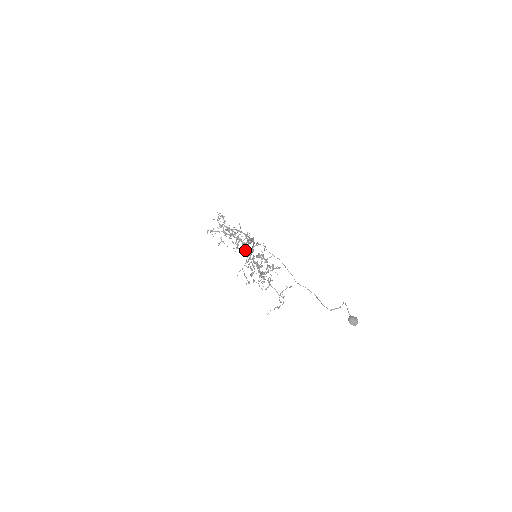
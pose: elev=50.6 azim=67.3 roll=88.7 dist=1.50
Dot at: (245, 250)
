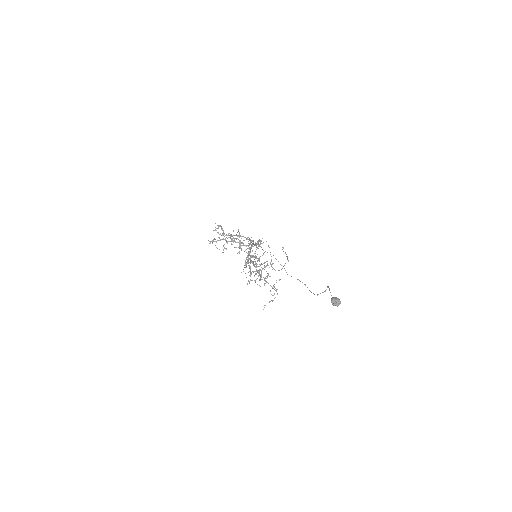
Dot at: occluded
